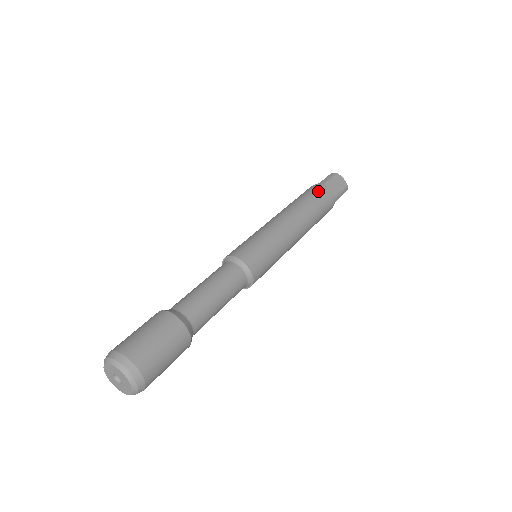
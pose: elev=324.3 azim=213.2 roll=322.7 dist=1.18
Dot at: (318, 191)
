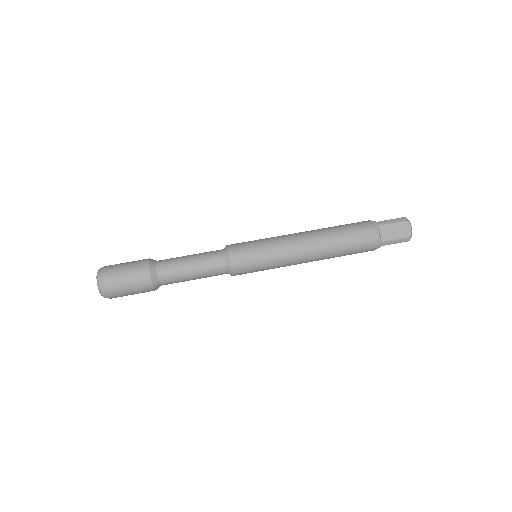
Dot at: (362, 230)
